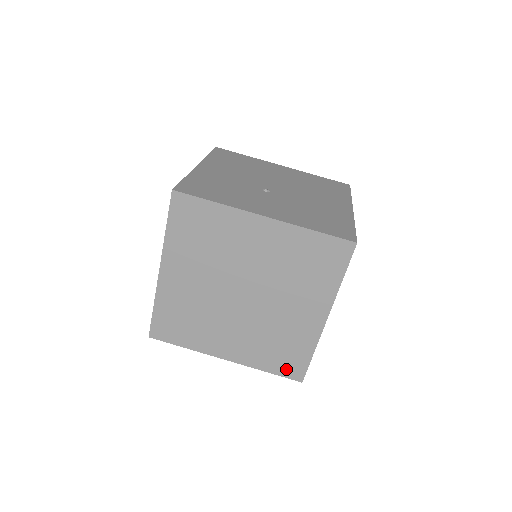
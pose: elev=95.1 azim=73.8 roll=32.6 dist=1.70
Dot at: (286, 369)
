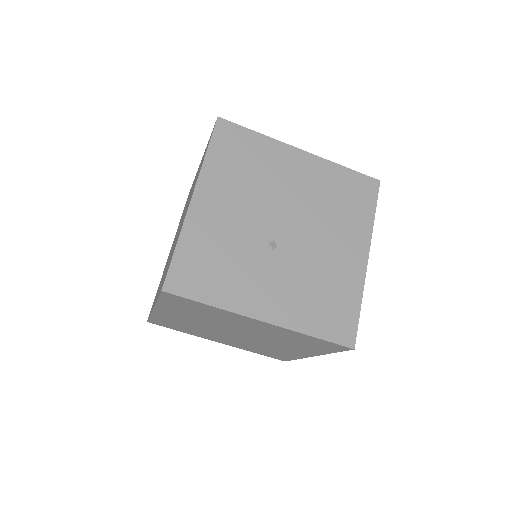
Dot at: (272, 356)
